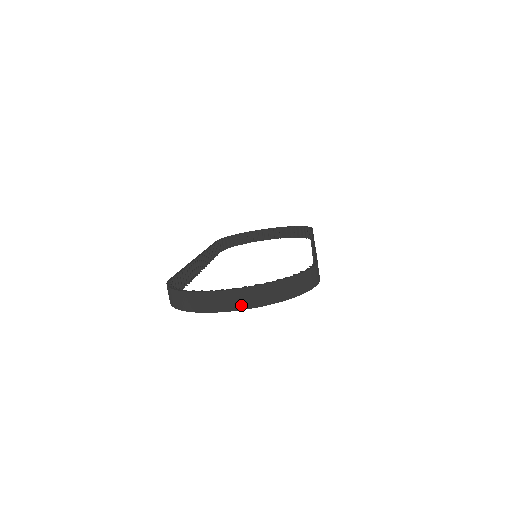
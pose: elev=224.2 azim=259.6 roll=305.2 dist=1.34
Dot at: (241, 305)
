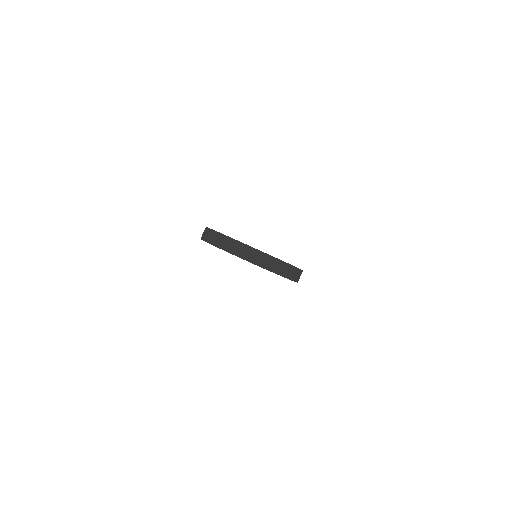
Dot at: (252, 259)
